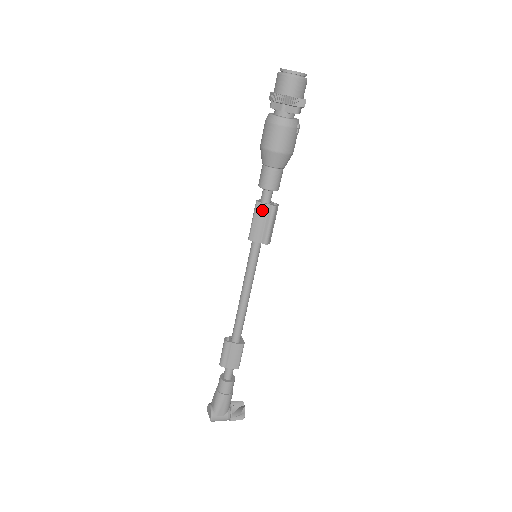
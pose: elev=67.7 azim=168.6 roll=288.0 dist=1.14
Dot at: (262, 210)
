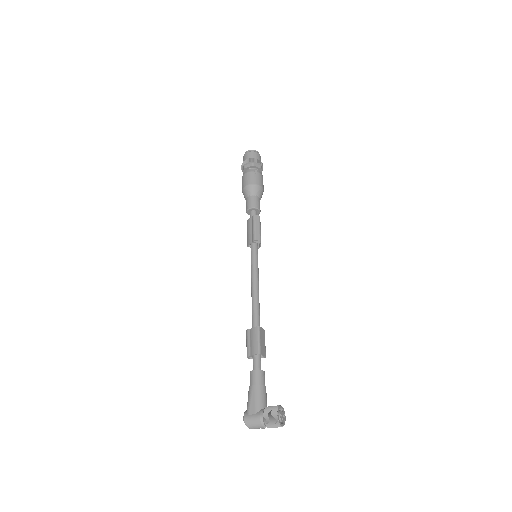
Dot at: (249, 223)
